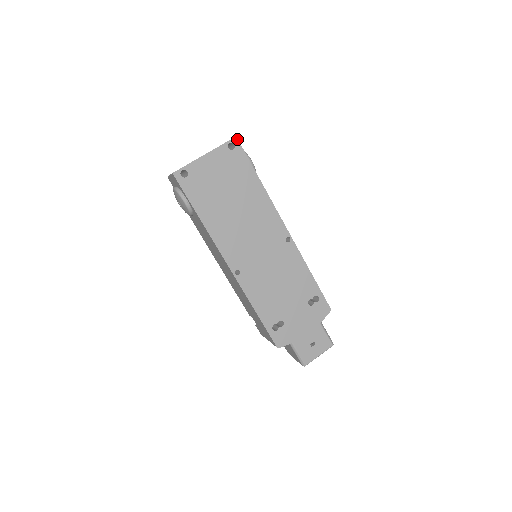
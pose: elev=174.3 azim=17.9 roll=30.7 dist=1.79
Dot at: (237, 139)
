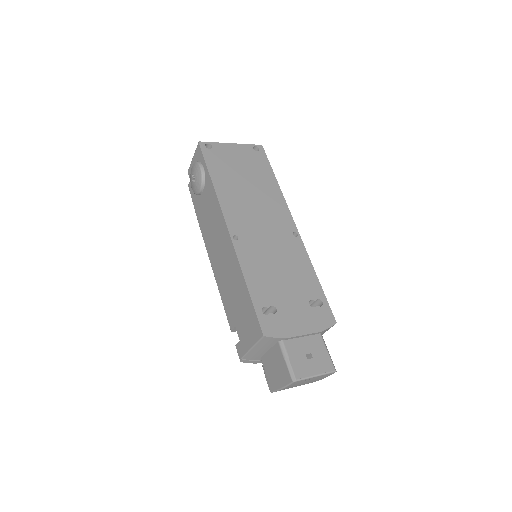
Dot at: (262, 147)
